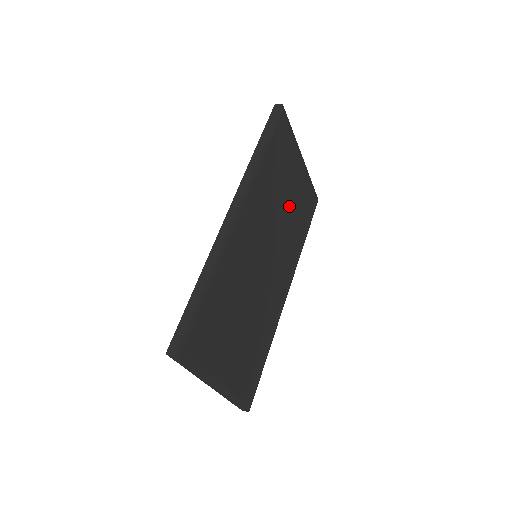
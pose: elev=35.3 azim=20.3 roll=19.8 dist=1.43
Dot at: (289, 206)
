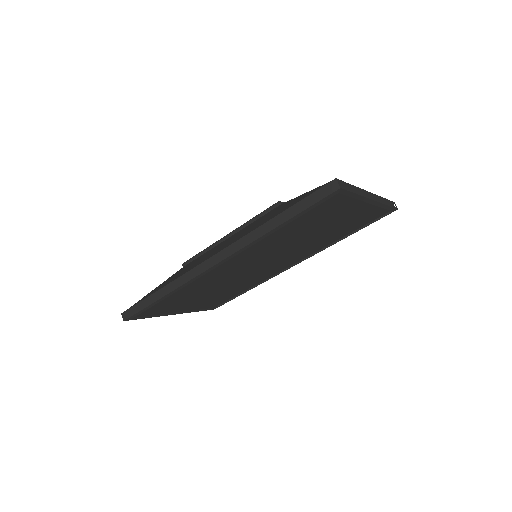
Dot at: (322, 232)
